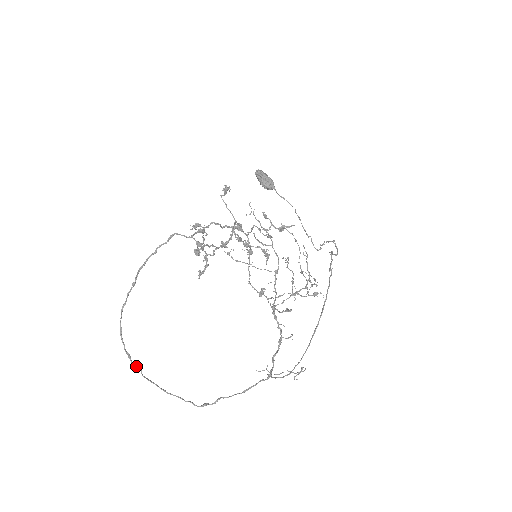
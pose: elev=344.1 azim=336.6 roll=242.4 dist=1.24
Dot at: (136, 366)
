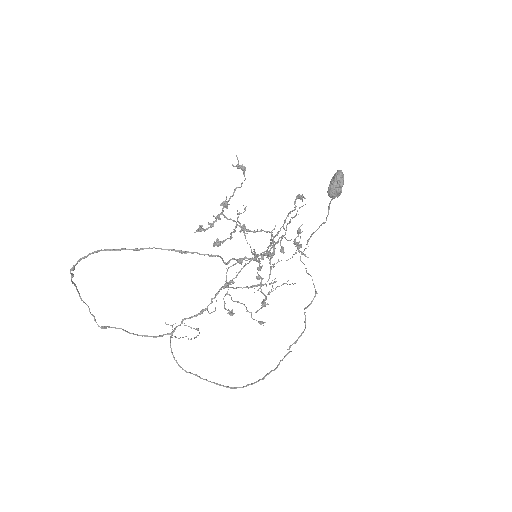
Dot at: (72, 273)
